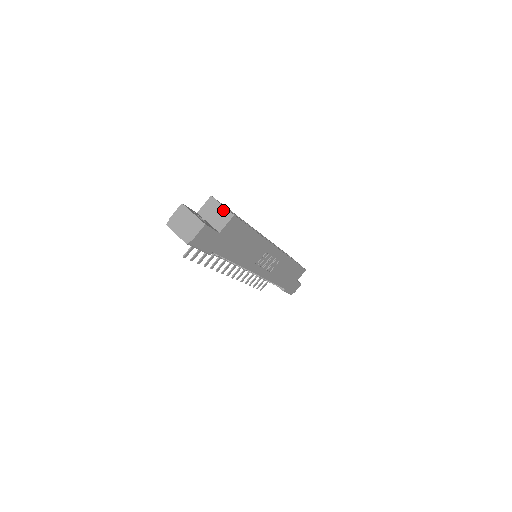
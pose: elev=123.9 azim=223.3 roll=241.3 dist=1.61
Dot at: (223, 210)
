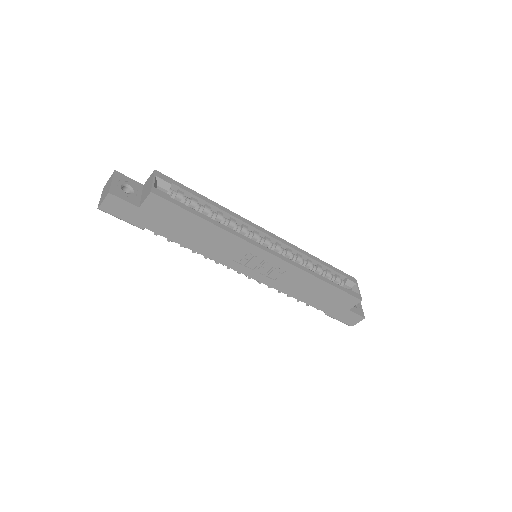
Dot at: (150, 185)
